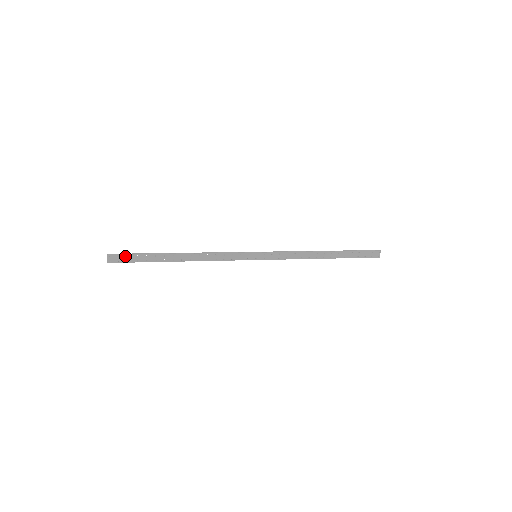
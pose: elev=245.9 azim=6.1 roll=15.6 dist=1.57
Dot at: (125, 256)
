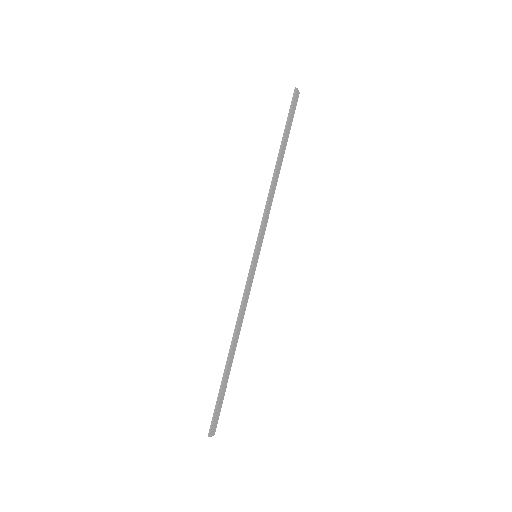
Dot at: (216, 416)
